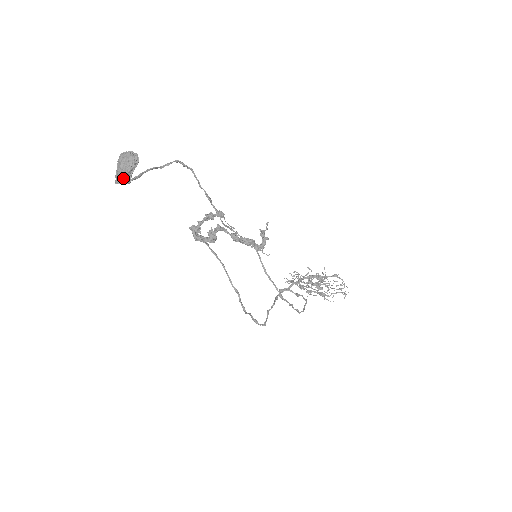
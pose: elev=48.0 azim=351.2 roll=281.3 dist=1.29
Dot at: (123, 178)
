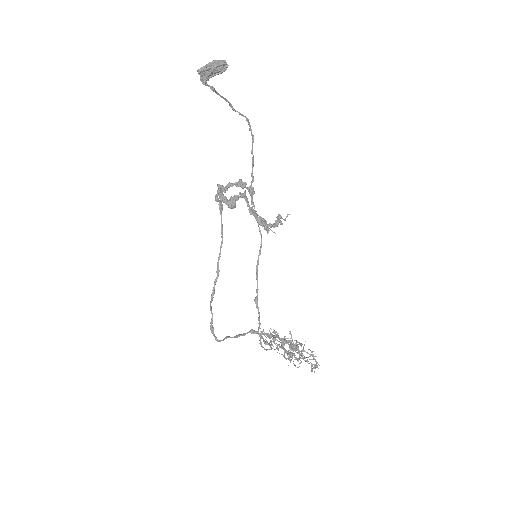
Dot at: (206, 69)
